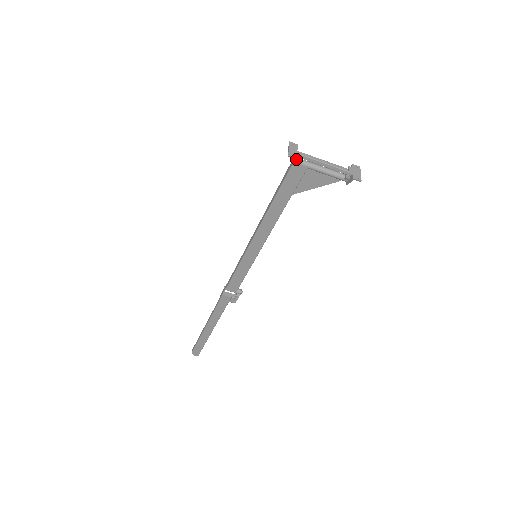
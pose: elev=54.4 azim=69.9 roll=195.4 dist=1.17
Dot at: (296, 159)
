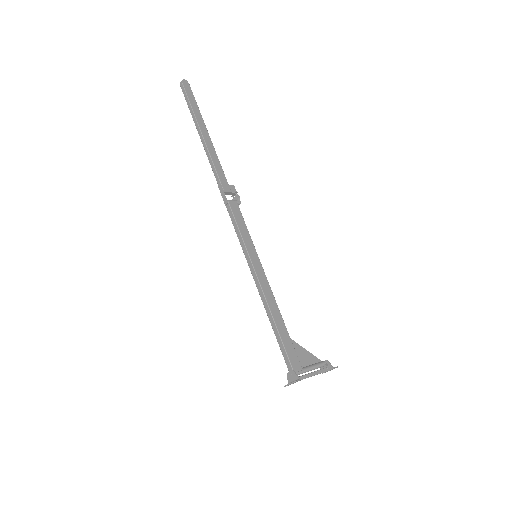
Dot at: (293, 376)
